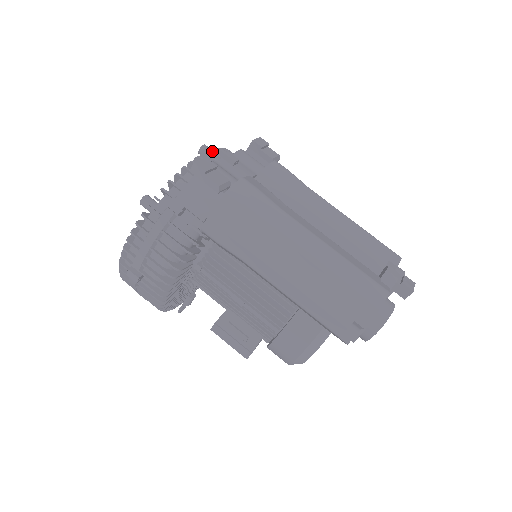
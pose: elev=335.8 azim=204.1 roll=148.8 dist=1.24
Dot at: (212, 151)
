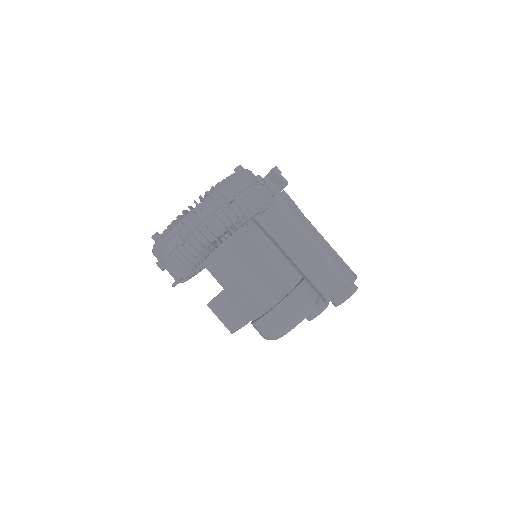
Dot at: occluded
